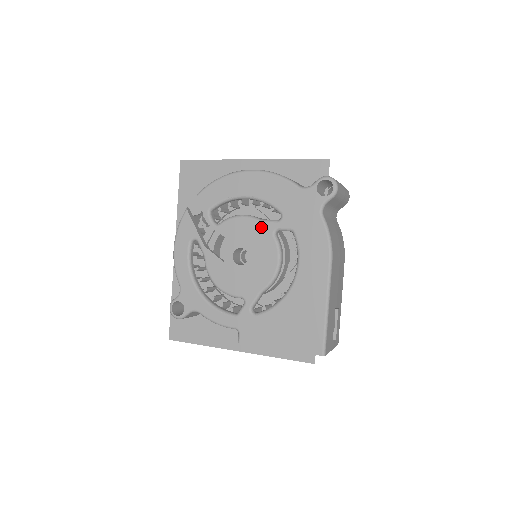
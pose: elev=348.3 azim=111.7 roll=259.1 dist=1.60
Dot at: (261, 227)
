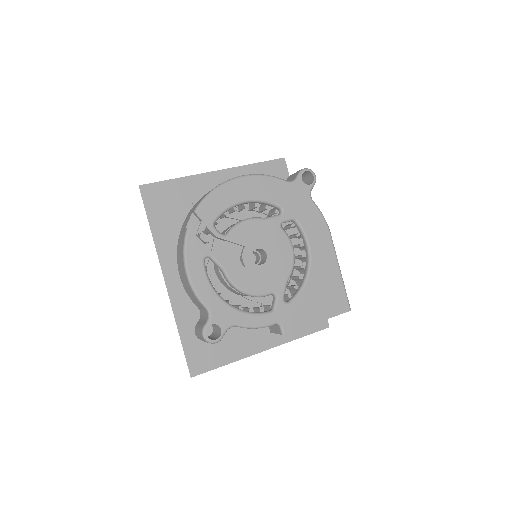
Dot at: (268, 224)
